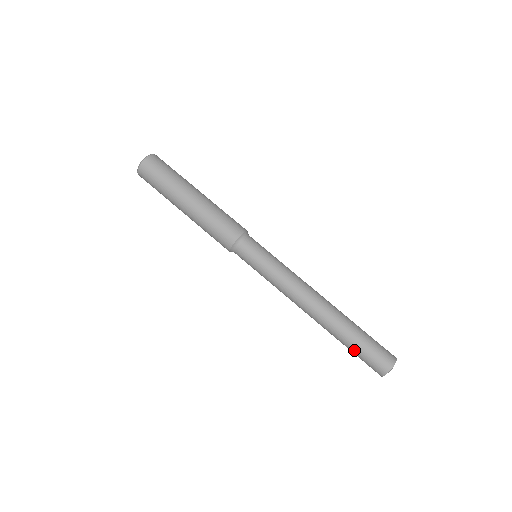
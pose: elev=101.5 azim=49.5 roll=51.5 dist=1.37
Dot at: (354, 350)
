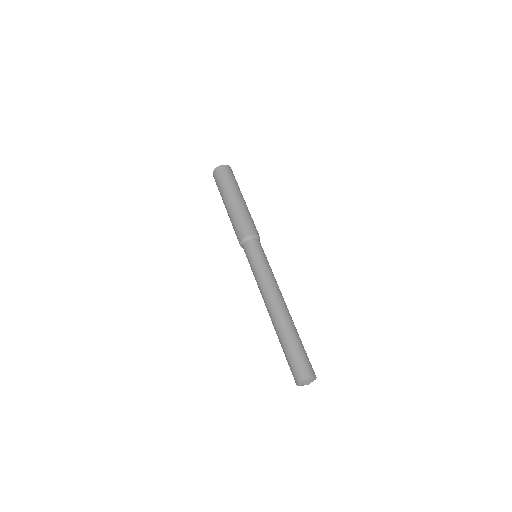
Dot at: (293, 348)
